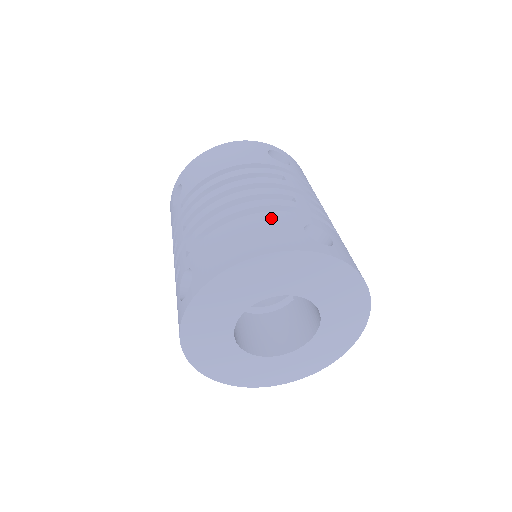
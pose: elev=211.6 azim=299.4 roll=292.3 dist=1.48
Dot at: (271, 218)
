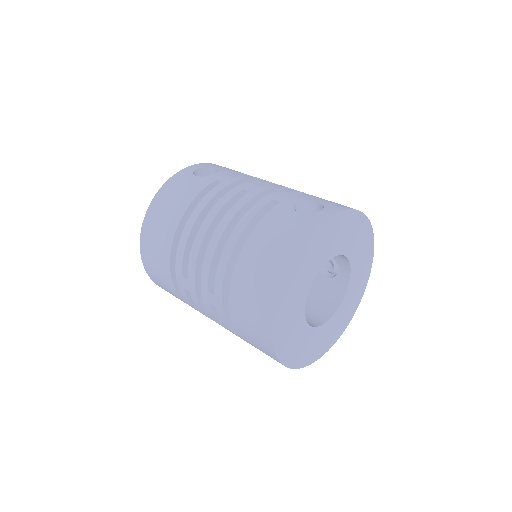
Dot at: occluded
